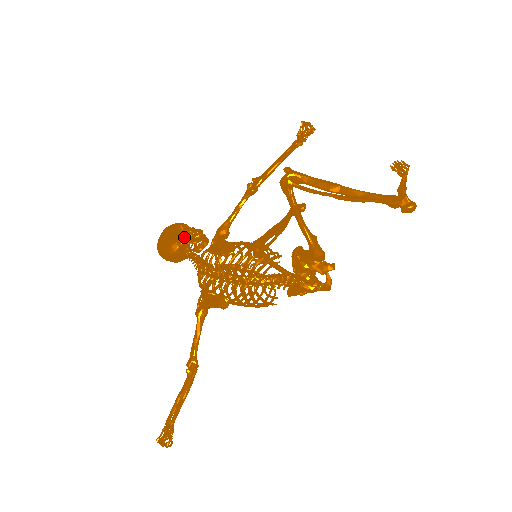
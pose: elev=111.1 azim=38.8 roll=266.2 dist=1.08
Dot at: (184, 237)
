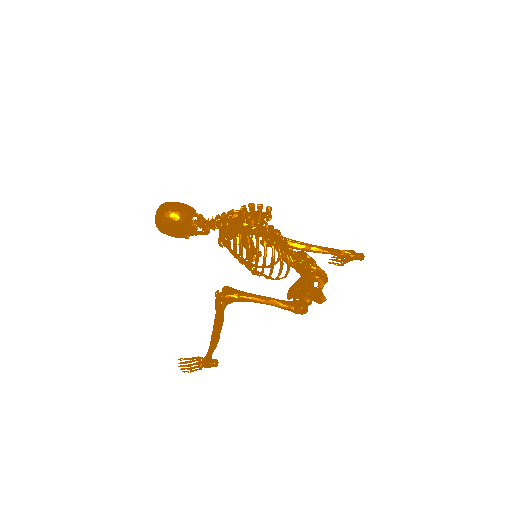
Dot at: occluded
